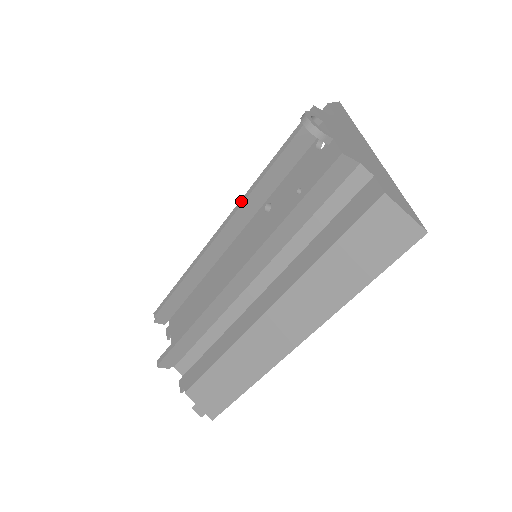
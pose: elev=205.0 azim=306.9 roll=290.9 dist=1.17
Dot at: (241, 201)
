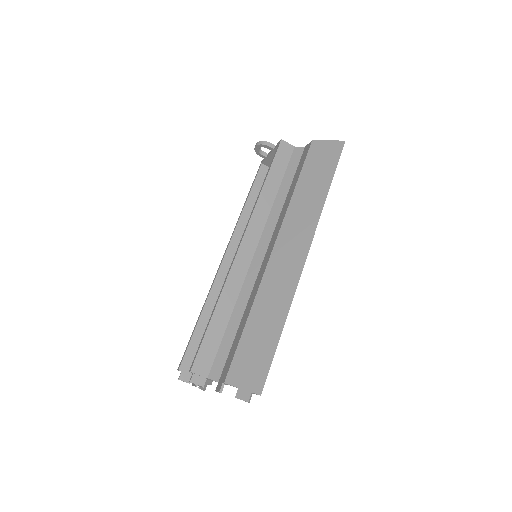
Dot at: (234, 229)
